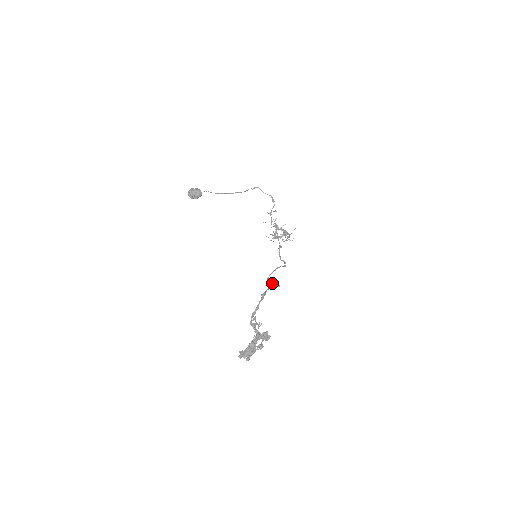
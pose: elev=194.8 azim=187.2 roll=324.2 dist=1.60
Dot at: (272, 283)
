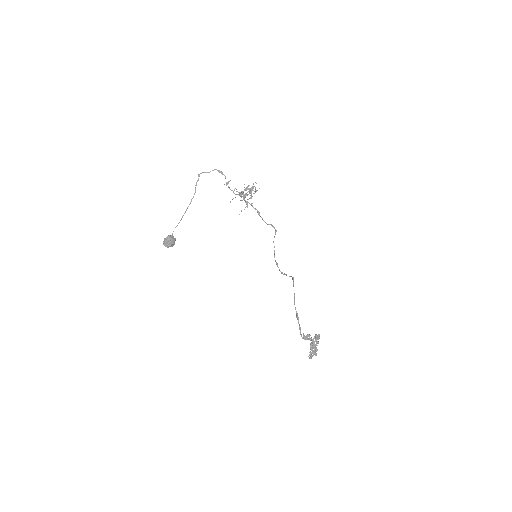
Dot at: occluded
